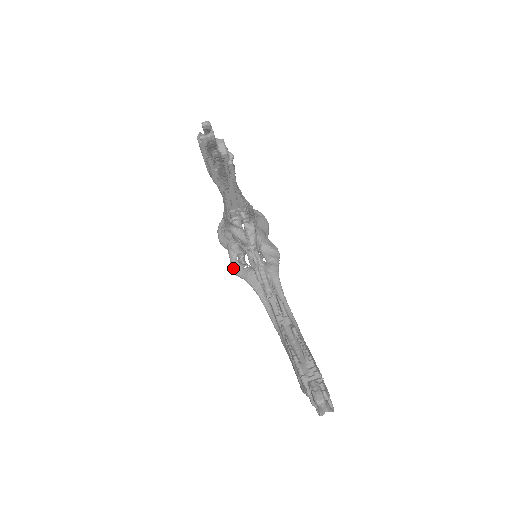
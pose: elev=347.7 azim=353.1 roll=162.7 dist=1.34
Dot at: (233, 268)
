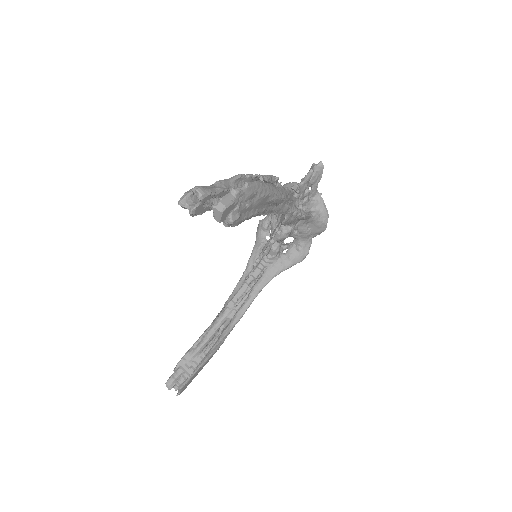
Dot at: (259, 226)
